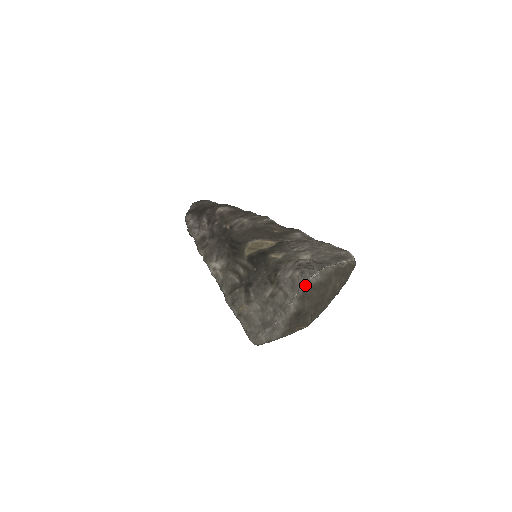
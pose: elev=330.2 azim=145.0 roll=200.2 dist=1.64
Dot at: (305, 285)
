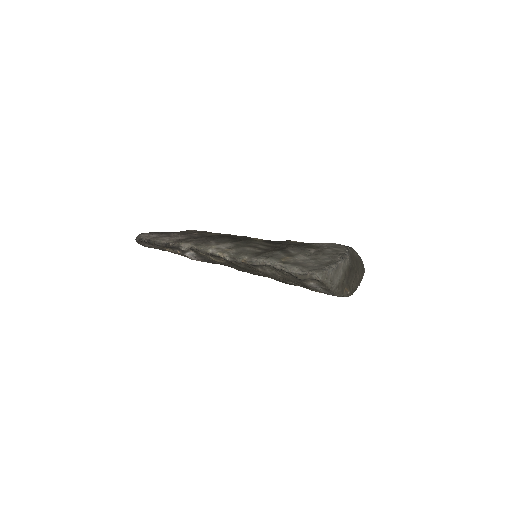
Dot at: (350, 248)
